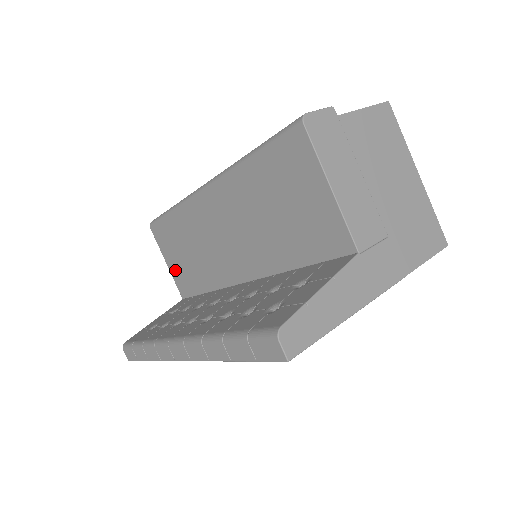
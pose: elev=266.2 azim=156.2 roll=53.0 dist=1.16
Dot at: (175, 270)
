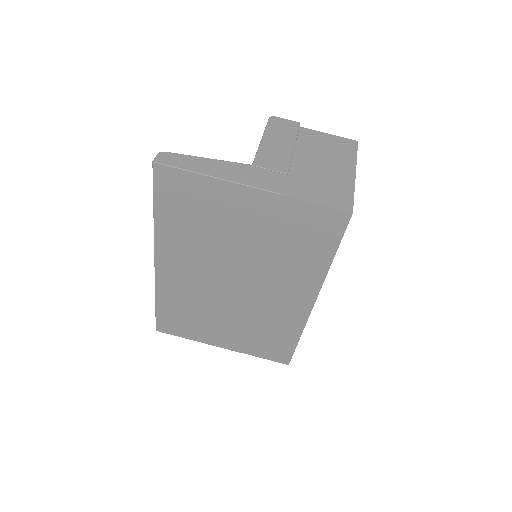
Dot at: occluded
